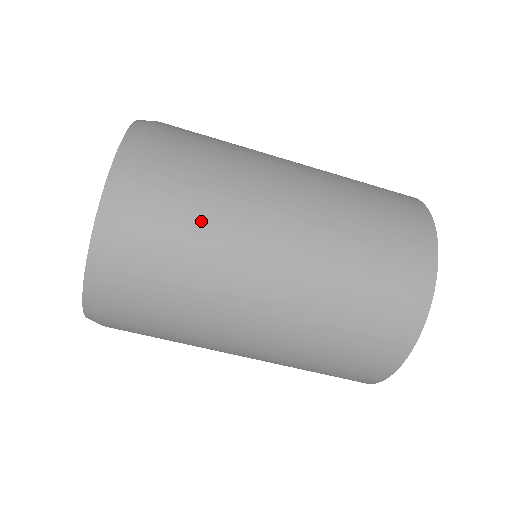
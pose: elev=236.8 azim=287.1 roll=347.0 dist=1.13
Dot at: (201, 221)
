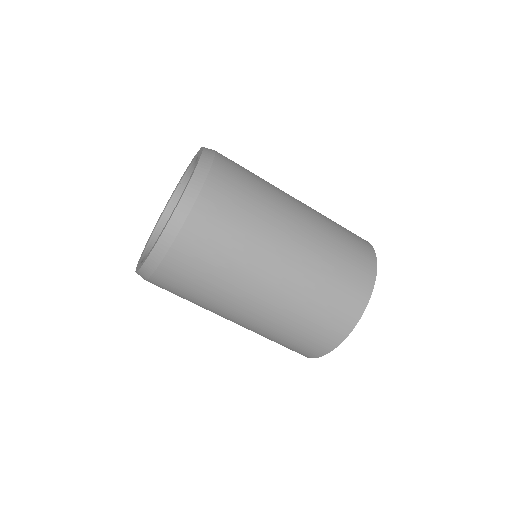
Dot at: (255, 178)
